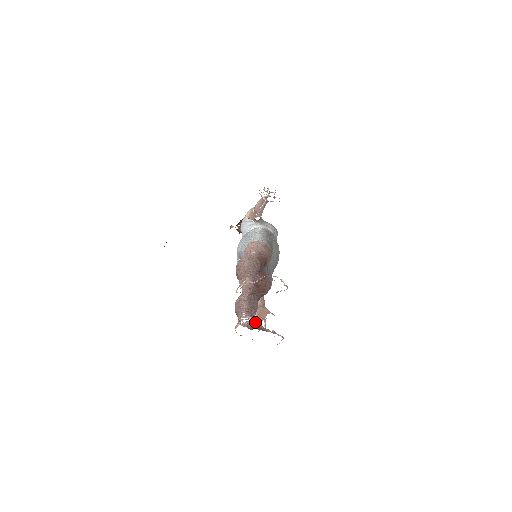
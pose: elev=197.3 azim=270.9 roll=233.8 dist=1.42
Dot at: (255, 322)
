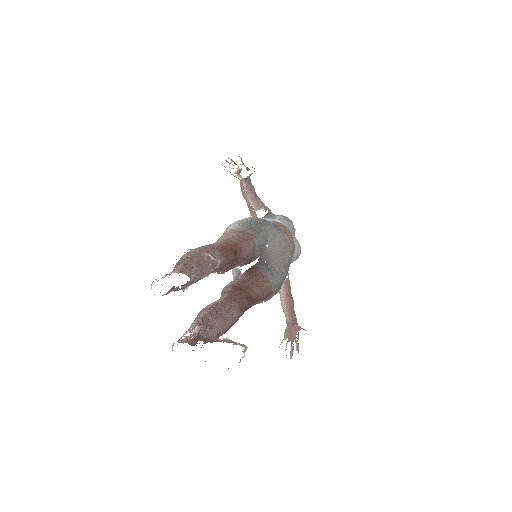
Dot at: (202, 333)
